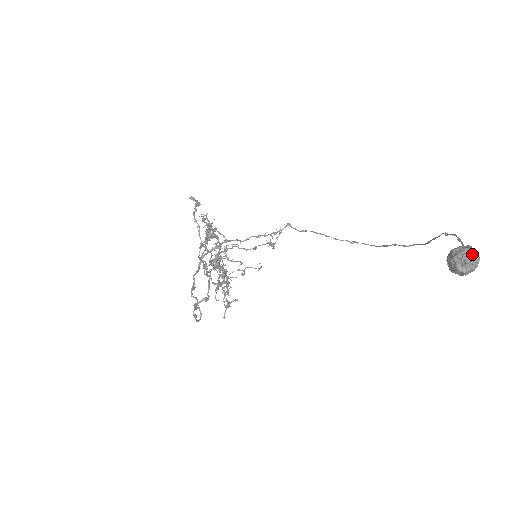
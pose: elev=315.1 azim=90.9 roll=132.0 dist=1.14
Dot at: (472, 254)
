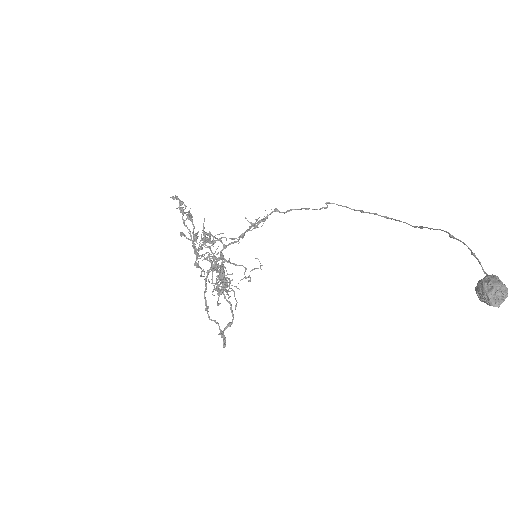
Dot at: (503, 290)
